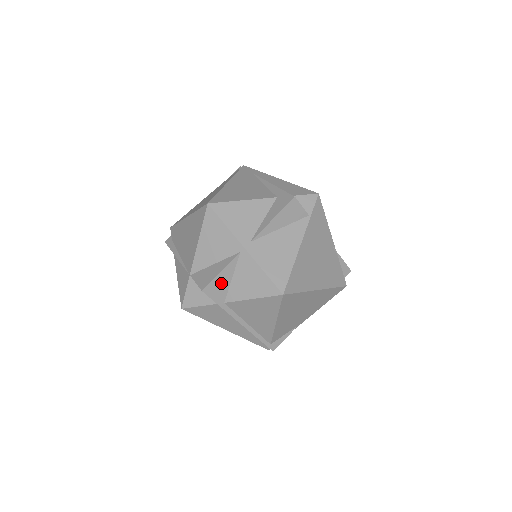
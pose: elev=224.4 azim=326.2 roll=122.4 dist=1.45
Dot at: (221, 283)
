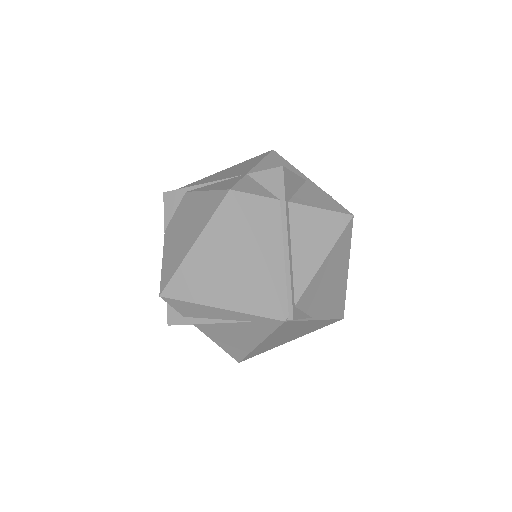
Dot at: (292, 182)
